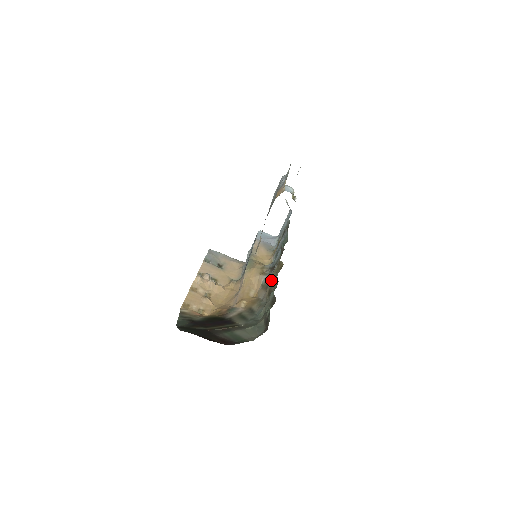
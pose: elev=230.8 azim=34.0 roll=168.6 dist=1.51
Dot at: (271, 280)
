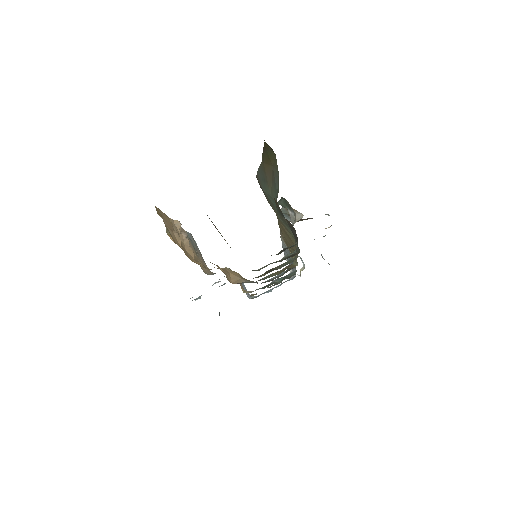
Dot at: (264, 278)
